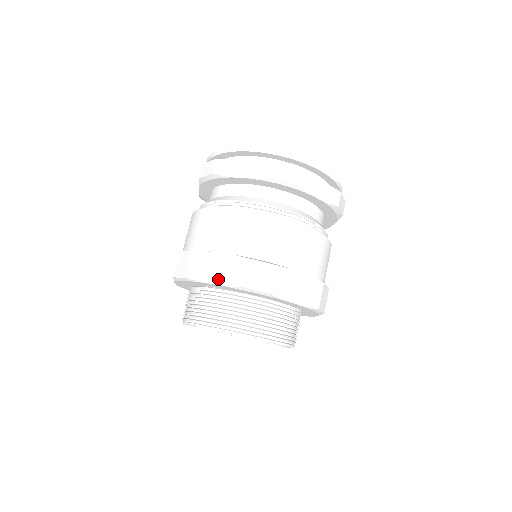
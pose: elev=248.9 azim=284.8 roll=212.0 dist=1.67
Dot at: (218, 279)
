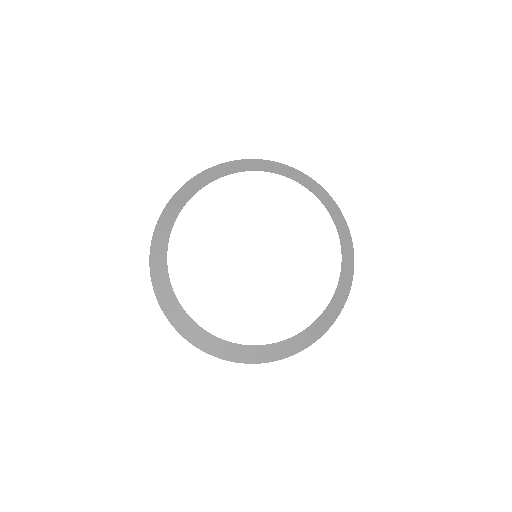
Dot at: (227, 137)
